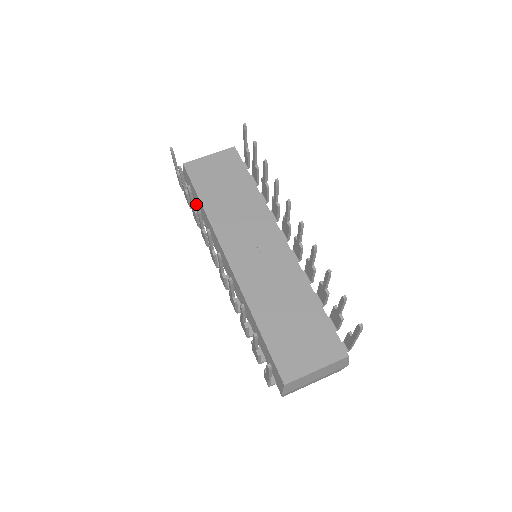
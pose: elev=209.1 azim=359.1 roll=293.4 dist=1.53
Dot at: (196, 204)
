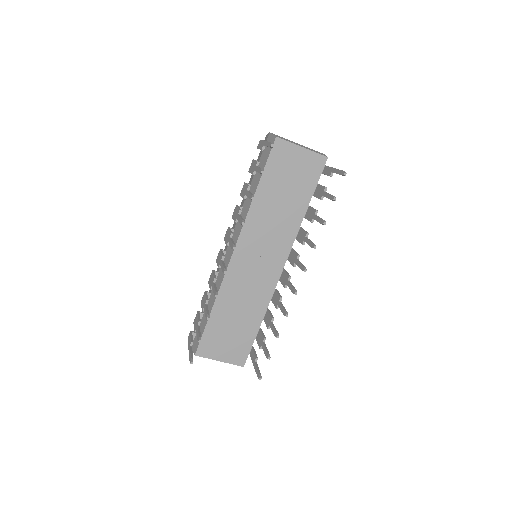
Dot at: (256, 172)
